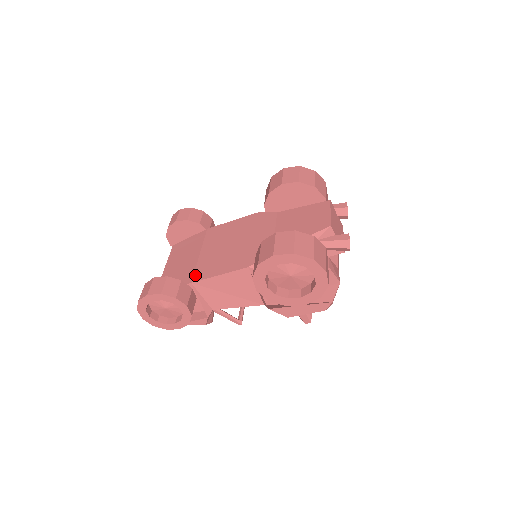
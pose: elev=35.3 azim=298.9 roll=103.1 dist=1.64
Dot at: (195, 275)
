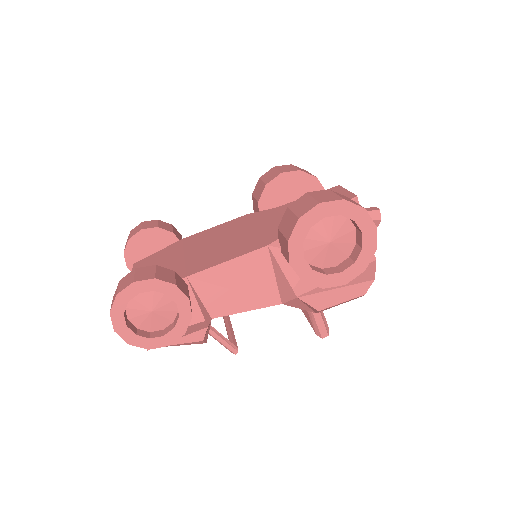
Dot at: (189, 270)
